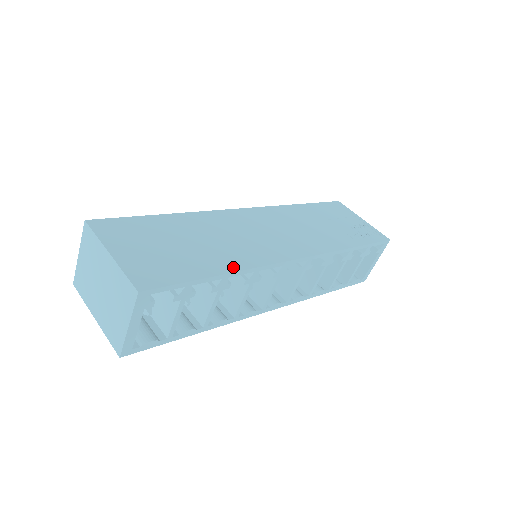
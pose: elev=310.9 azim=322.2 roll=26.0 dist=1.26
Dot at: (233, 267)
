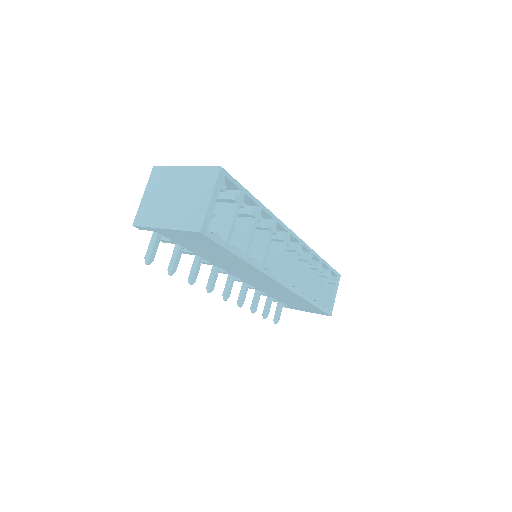
Dot at: occluded
